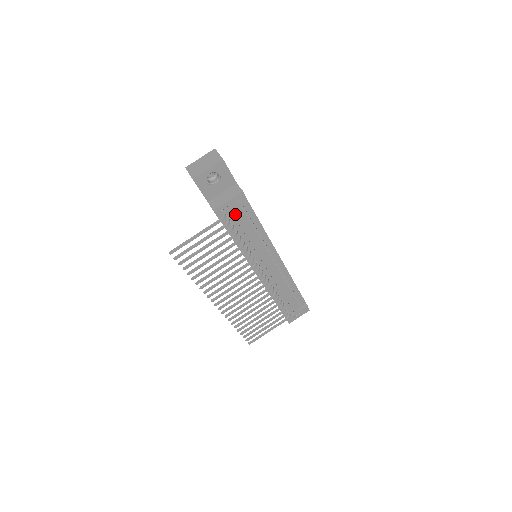
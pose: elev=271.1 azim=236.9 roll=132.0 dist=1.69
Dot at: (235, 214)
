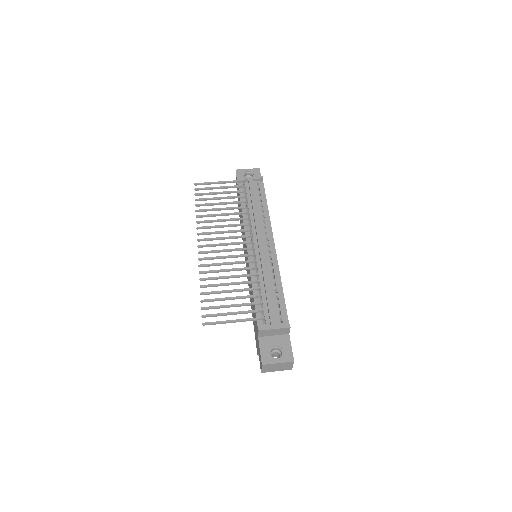
Dot at: (251, 187)
